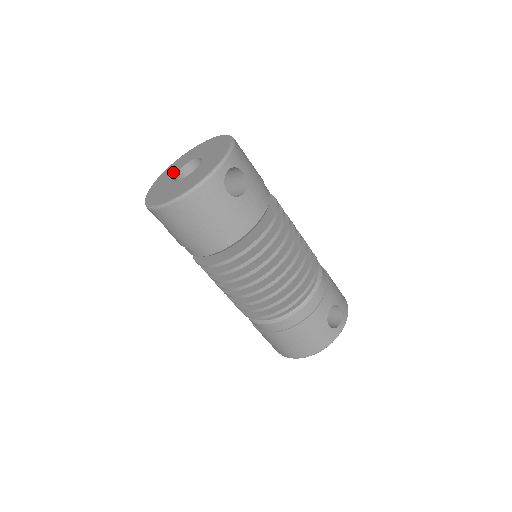
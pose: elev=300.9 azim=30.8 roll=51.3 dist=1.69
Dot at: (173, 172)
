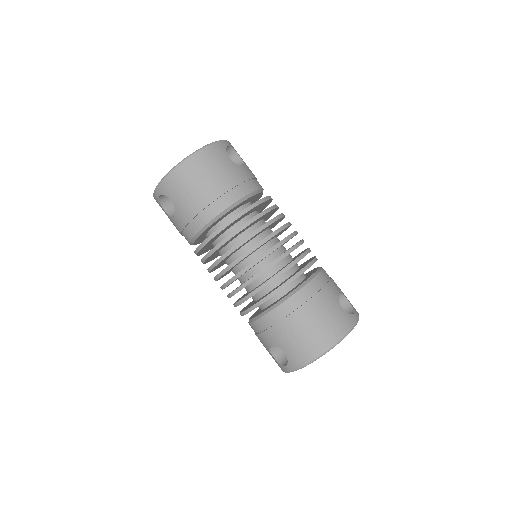
Dot at: occluded
